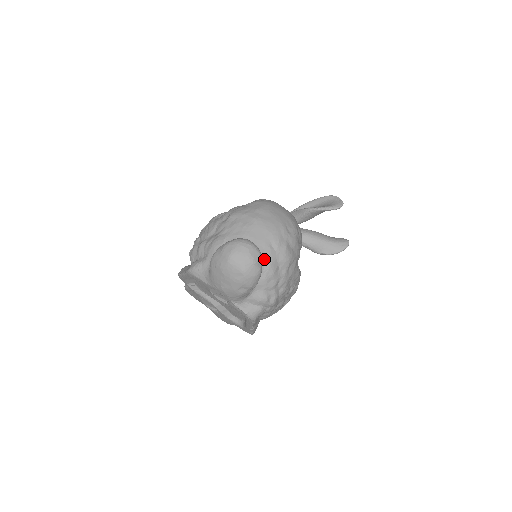
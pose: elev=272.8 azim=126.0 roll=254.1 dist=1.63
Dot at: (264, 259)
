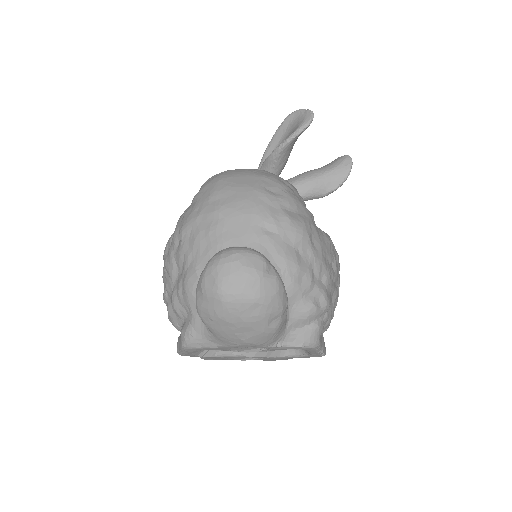
Dot at: (270, 257)
